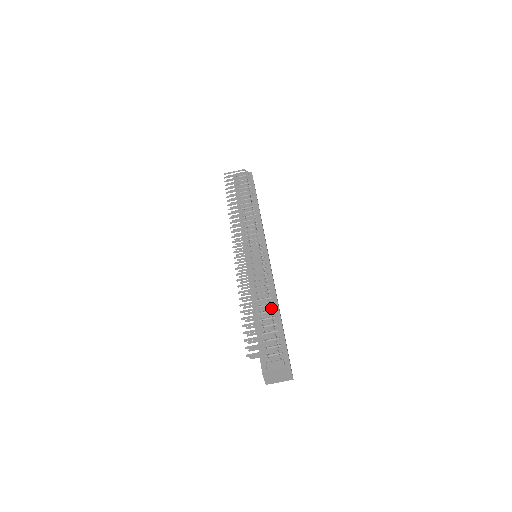
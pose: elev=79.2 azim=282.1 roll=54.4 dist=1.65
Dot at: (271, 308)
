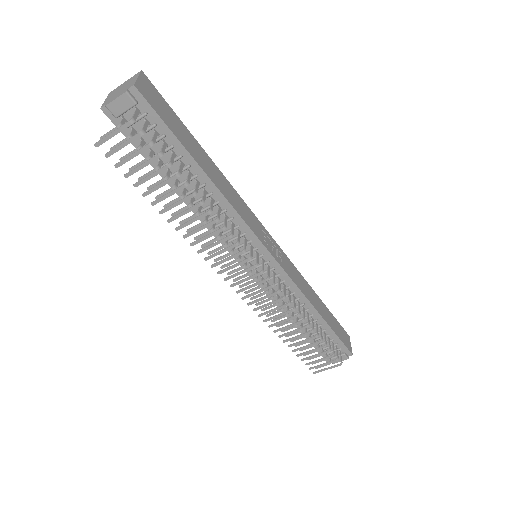
Dot at: (312, 318)
